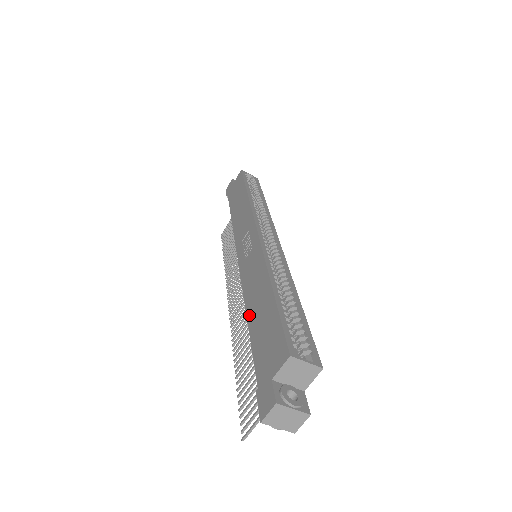
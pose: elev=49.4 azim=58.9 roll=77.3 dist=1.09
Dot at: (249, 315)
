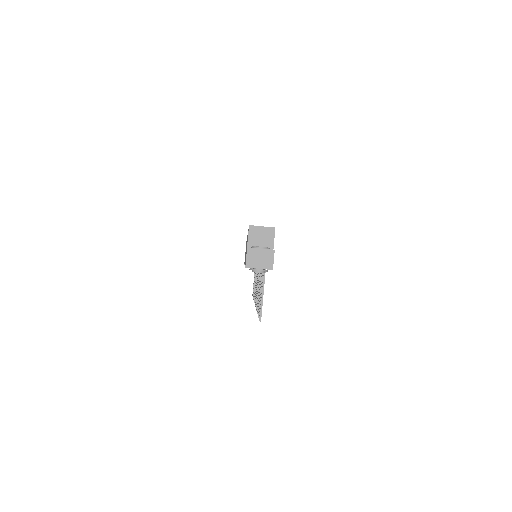
Dot at: occluded
